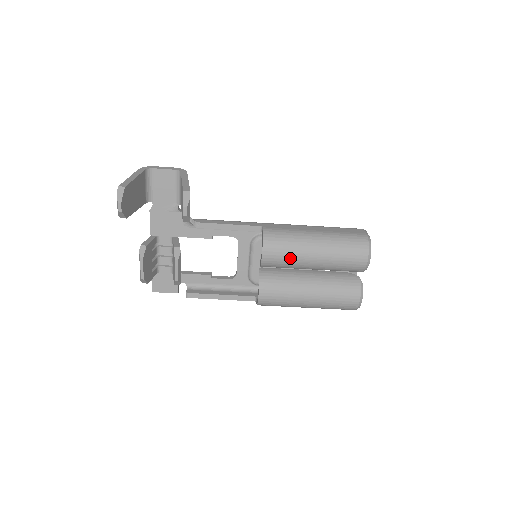
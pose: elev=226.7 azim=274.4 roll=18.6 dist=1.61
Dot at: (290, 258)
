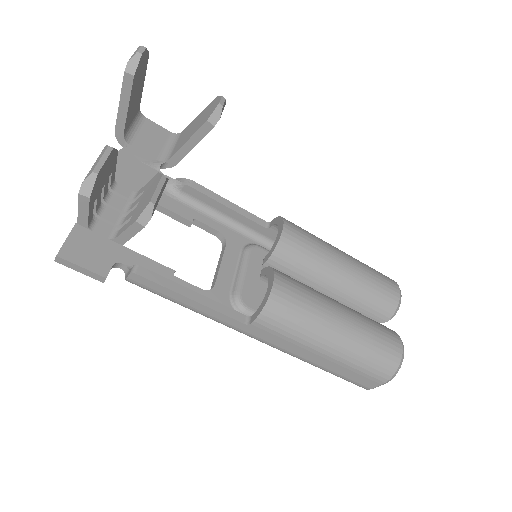
Dot at: (316, 248)
